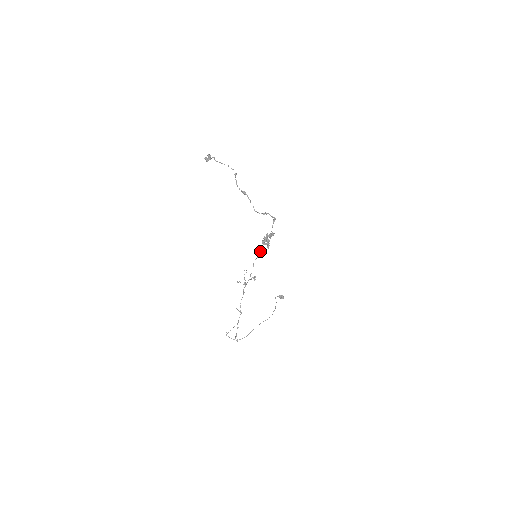
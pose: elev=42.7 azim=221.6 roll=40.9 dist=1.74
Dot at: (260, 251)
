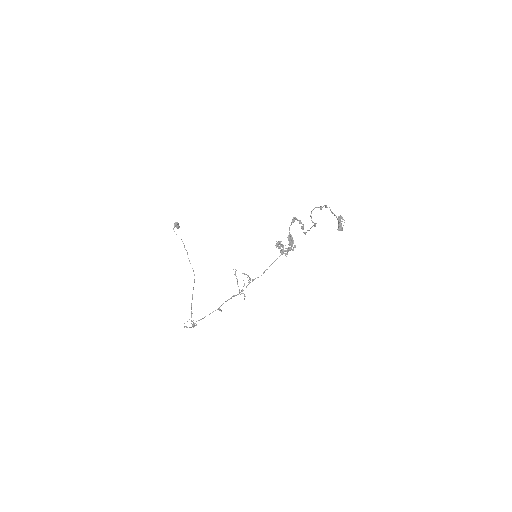
Dot at: occluded
